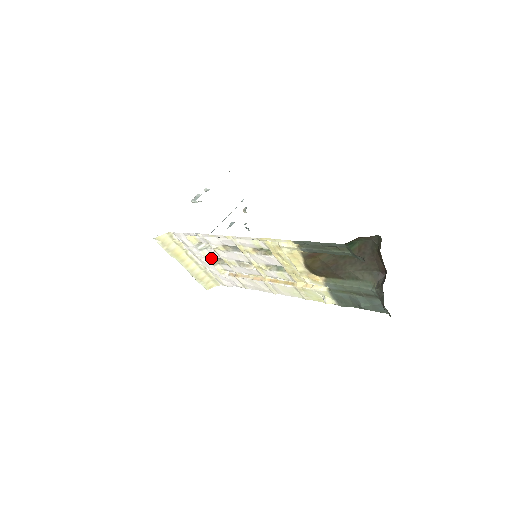
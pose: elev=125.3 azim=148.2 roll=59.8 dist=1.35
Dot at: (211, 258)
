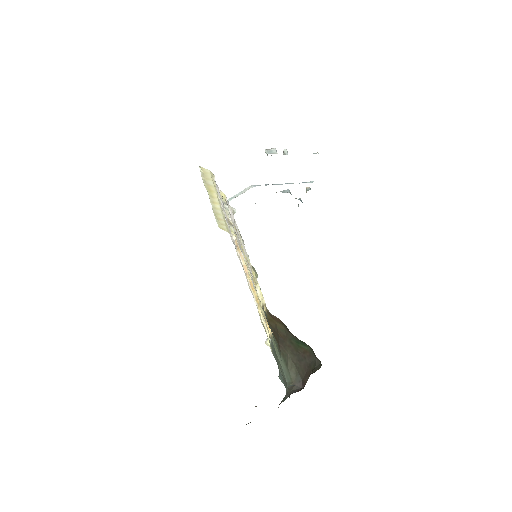
Dot at: occluded
